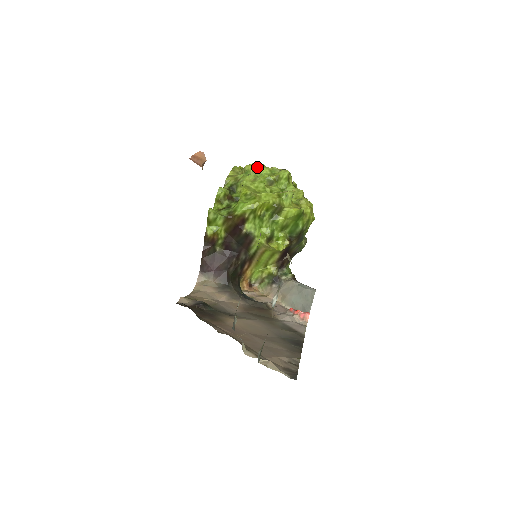
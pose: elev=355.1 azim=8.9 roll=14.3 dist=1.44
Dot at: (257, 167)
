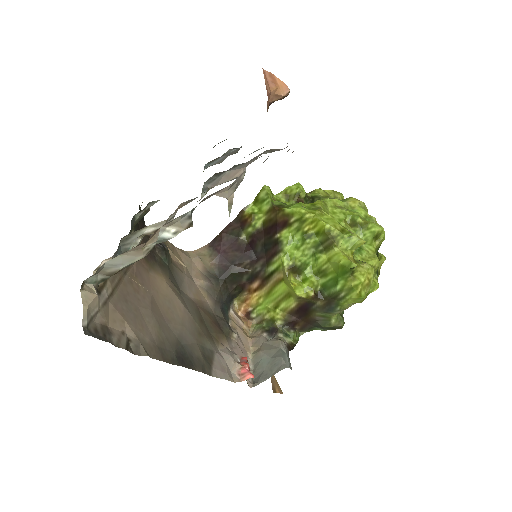
Dot at: (357, 202)
